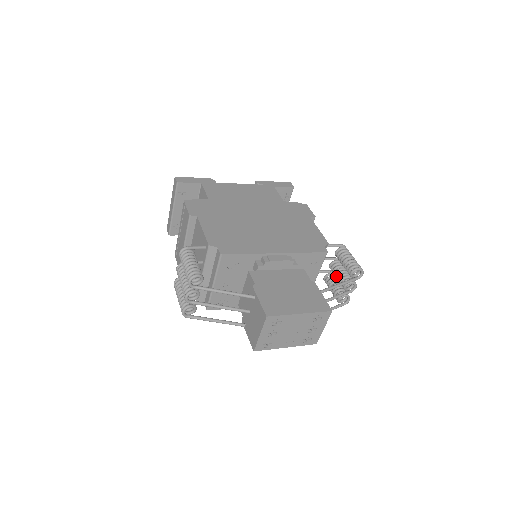
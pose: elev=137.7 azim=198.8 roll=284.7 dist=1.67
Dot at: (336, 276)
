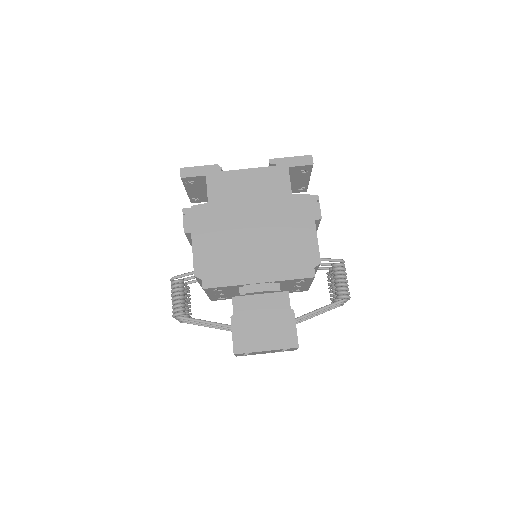
Dot at: (331, 285)
